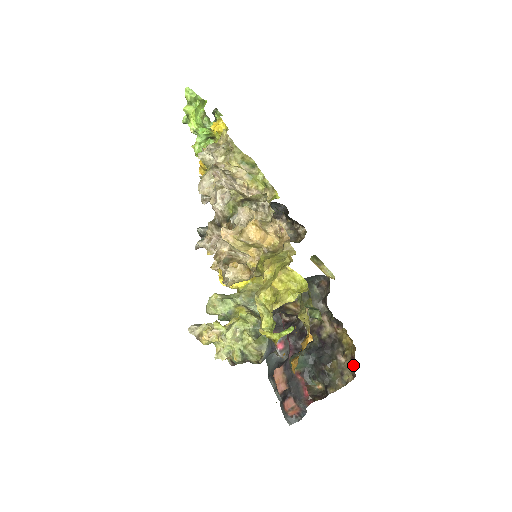
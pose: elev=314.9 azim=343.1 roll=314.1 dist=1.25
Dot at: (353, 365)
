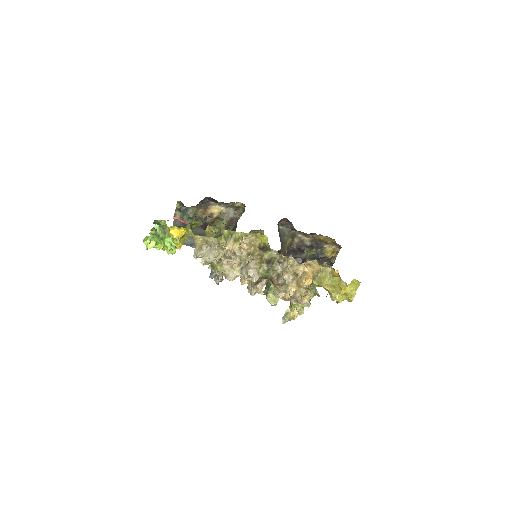
Dot at: (337, 245)
